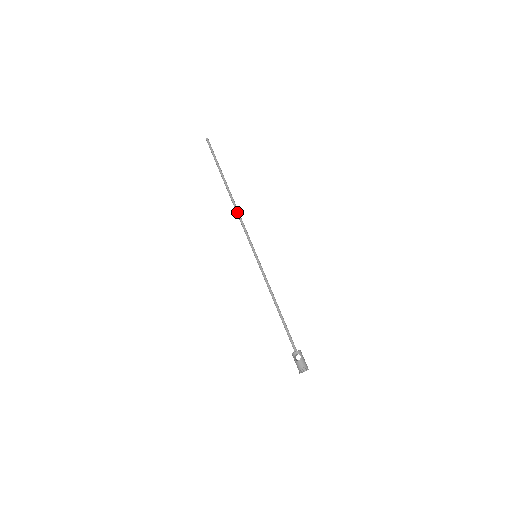
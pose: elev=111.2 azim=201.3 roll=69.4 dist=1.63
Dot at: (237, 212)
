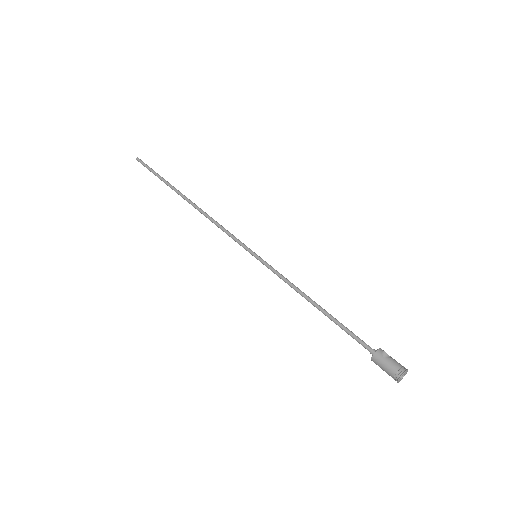
Dot at: (209, 216)
